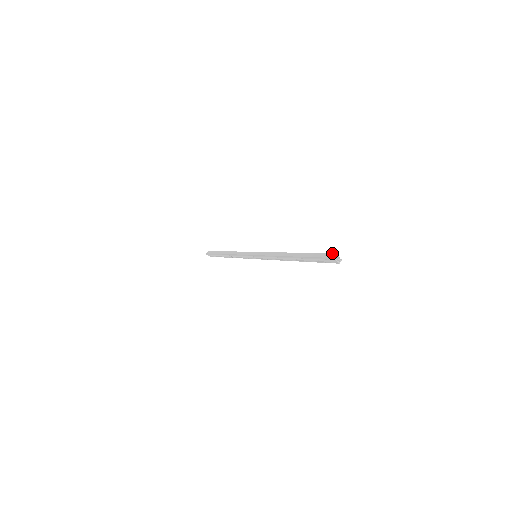
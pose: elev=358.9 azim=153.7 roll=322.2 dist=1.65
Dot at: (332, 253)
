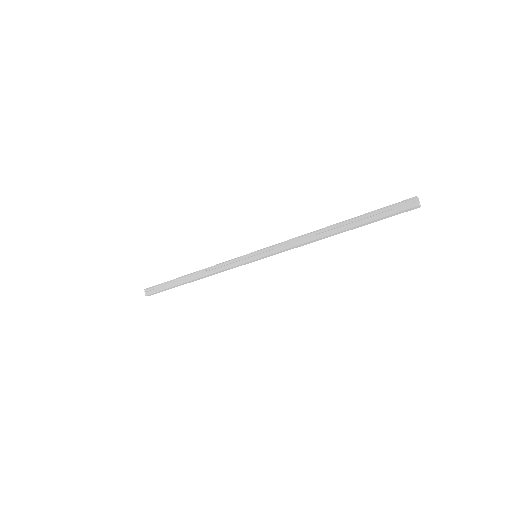
Dot at: (412, 199)
